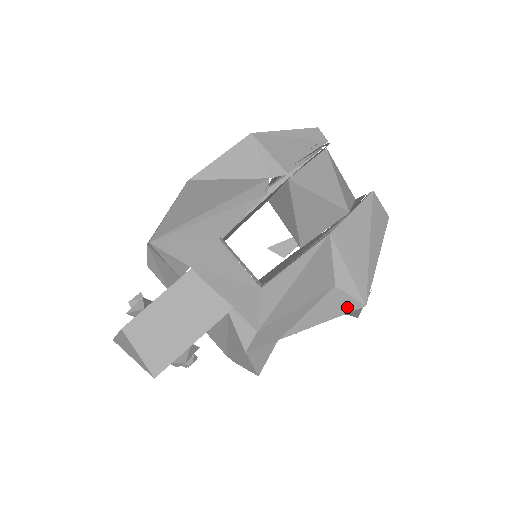
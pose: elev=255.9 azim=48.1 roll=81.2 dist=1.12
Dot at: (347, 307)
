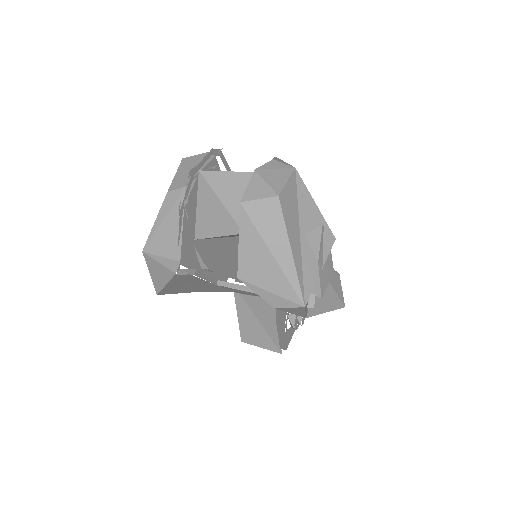
Dot at: (299, 309)
